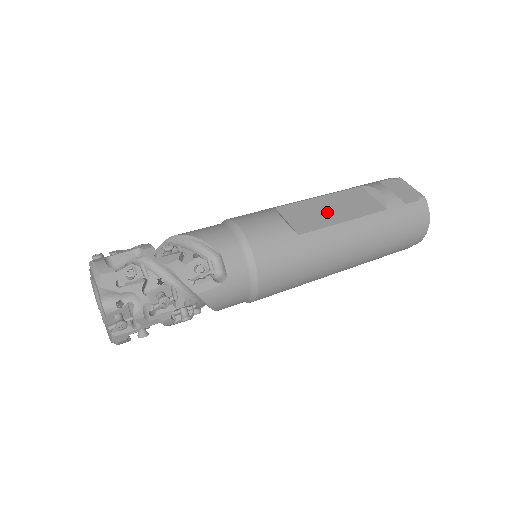
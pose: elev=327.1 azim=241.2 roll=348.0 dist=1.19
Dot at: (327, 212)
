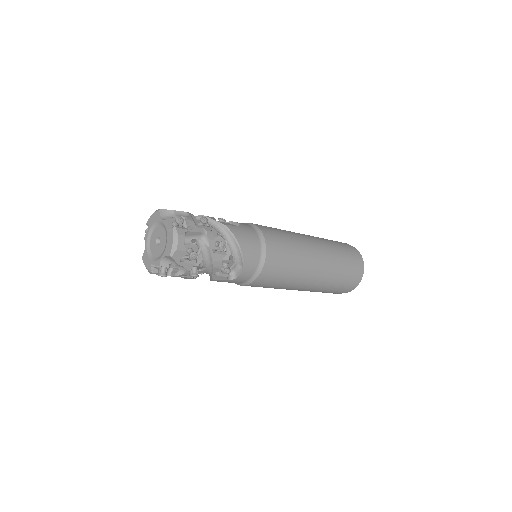
Dot at: occluded
